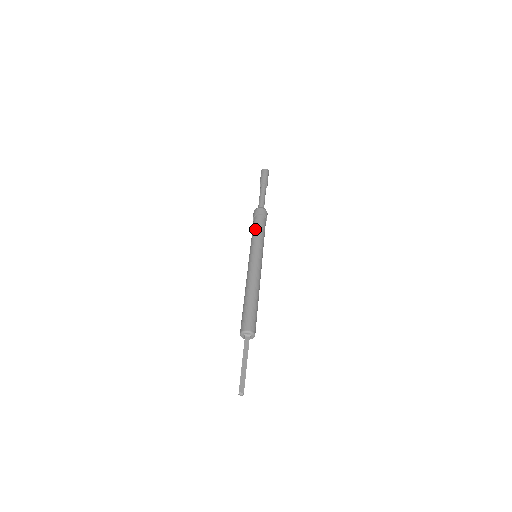
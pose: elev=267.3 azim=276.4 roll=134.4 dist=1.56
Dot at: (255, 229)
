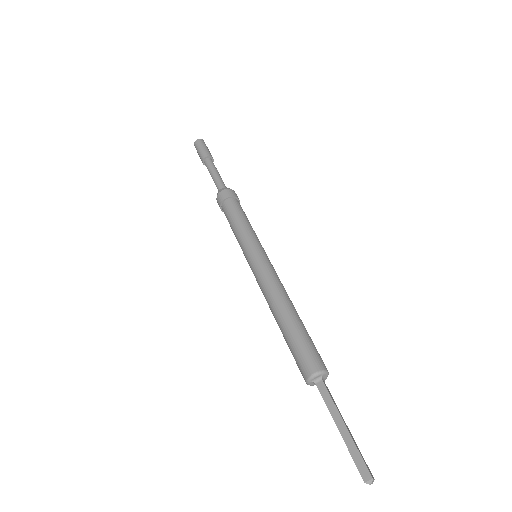
Dot at: (231, 223)
